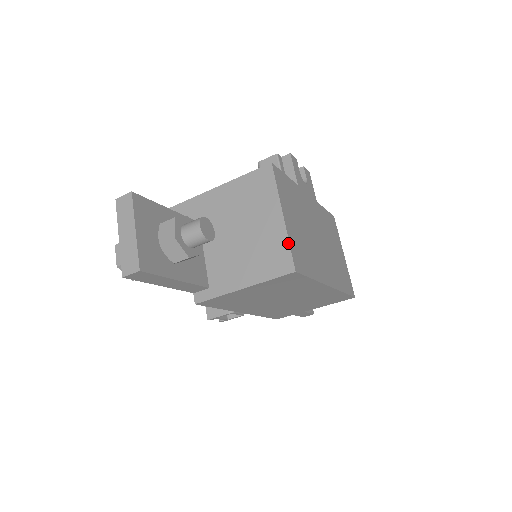
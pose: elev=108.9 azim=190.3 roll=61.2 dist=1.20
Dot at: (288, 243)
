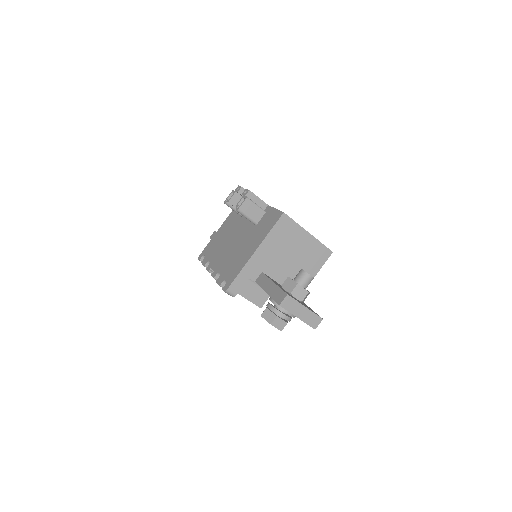
Dot at: (321, 243)
